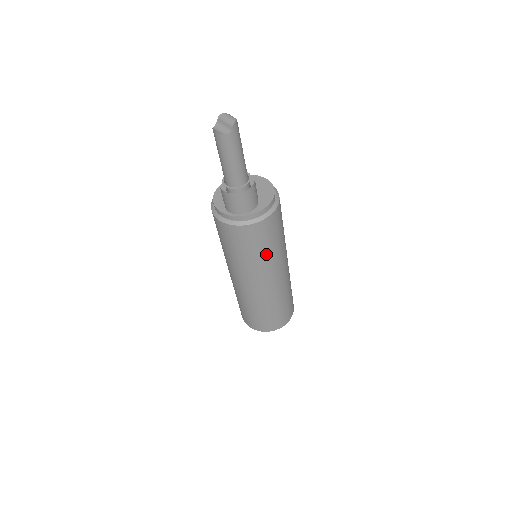
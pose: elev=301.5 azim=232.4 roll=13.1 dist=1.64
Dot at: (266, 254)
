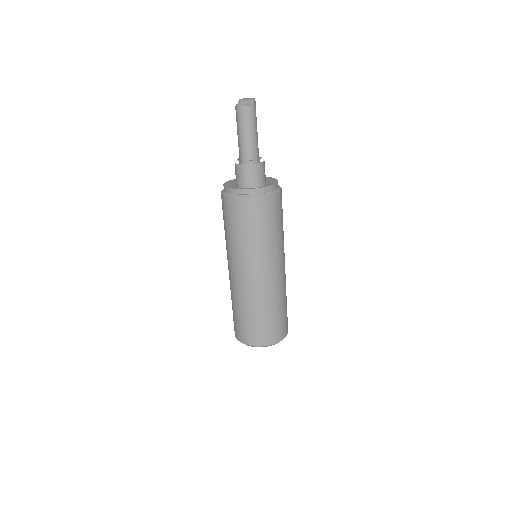
Dot at: (272, 236)
